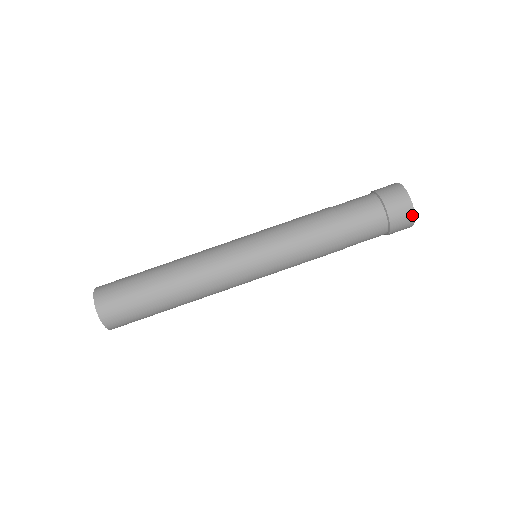
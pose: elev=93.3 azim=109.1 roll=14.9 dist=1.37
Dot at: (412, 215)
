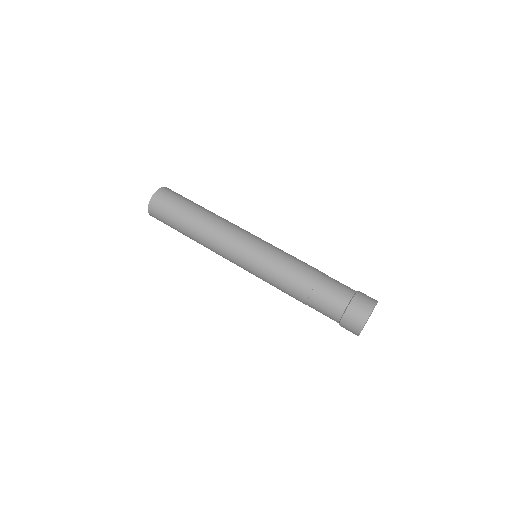
Dot at: (363, 323)
